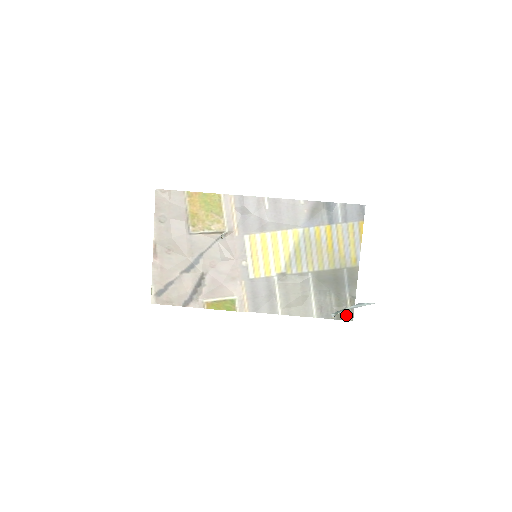
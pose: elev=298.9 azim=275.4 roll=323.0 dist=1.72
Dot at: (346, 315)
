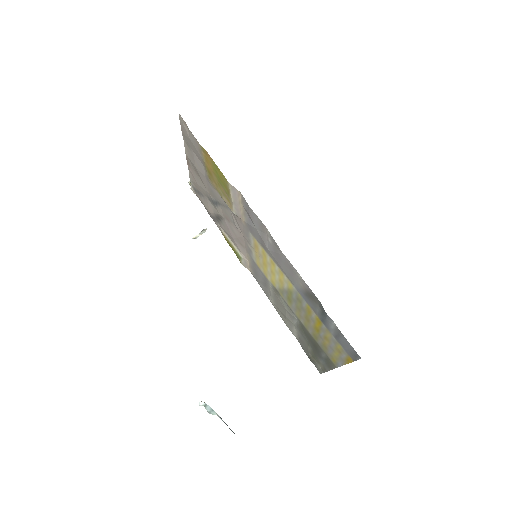
Dot at: (317, 366)
